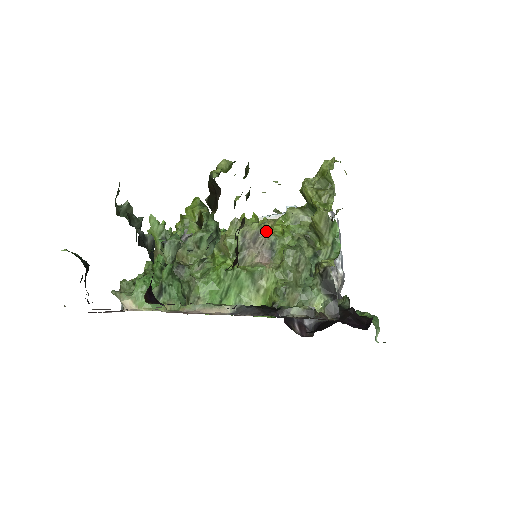
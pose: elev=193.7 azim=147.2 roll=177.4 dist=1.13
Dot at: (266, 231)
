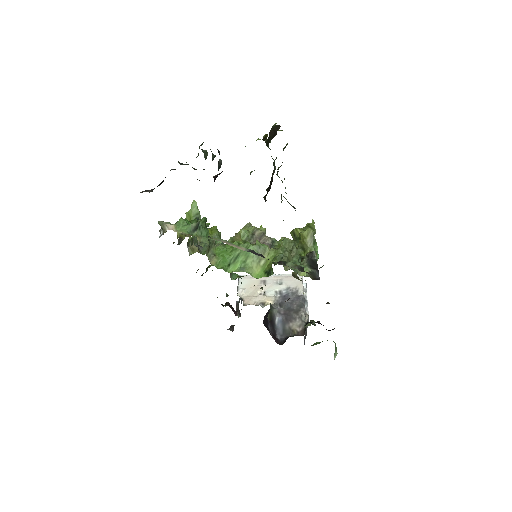
Dot at: occluded
